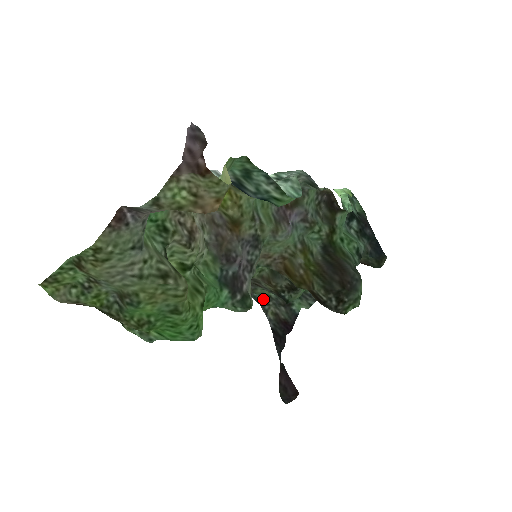
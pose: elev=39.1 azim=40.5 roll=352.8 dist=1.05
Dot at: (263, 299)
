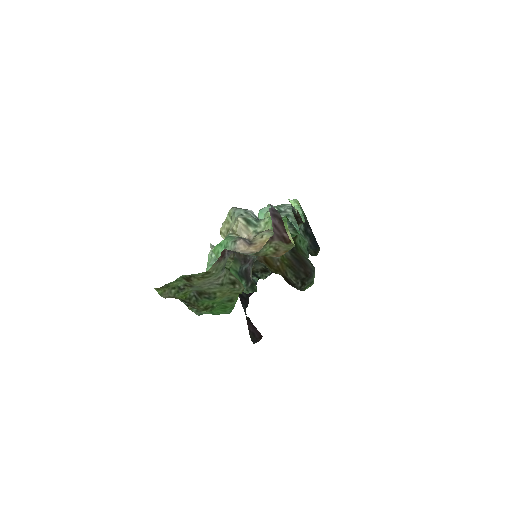
Dot at: occluded
